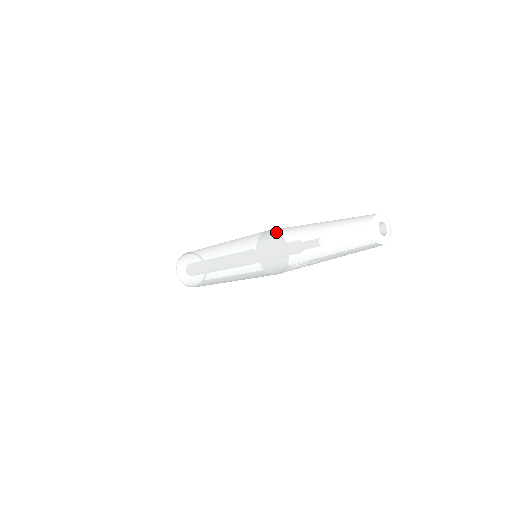
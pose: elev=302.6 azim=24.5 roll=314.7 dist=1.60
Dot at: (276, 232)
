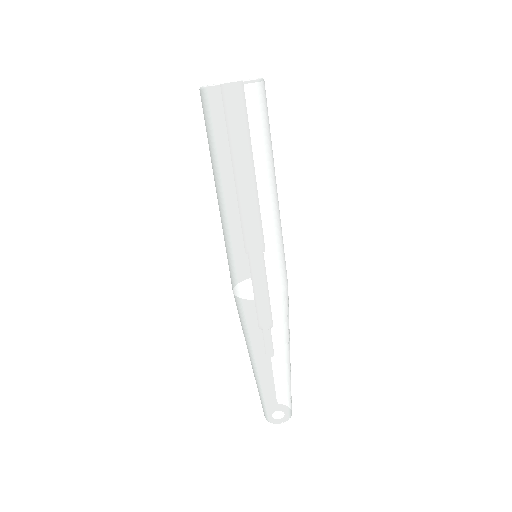
Dot at: (269, 323)
